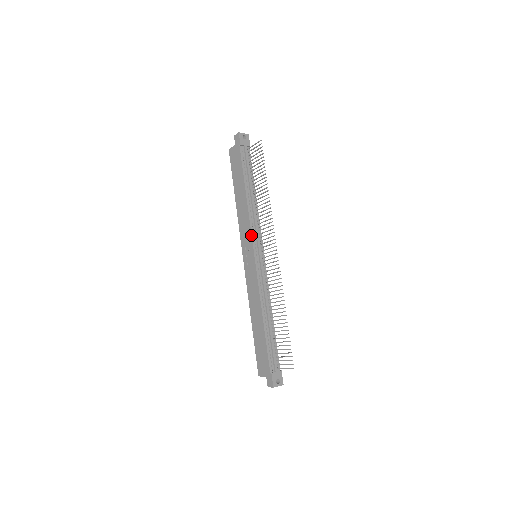
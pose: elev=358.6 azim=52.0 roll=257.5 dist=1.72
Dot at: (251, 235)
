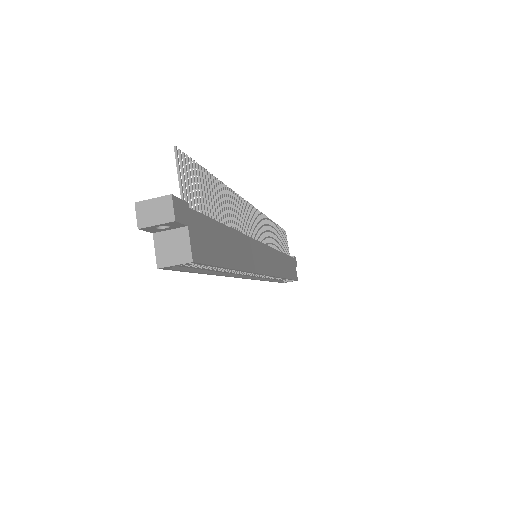
Dot at: occluded
